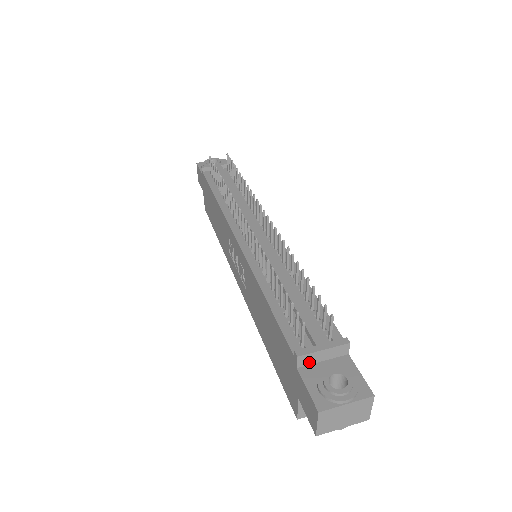
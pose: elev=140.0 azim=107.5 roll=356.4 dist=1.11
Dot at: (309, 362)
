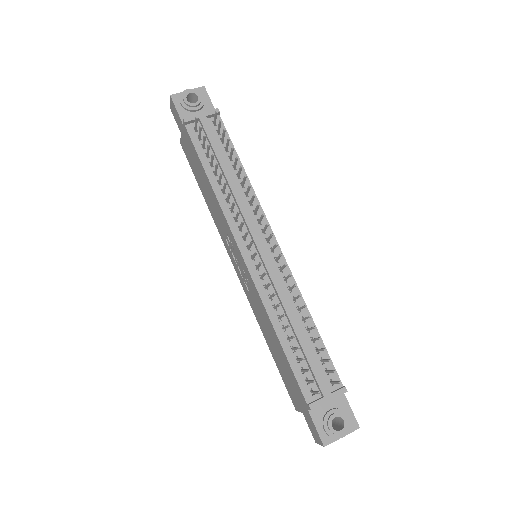
Dot at: occluded
